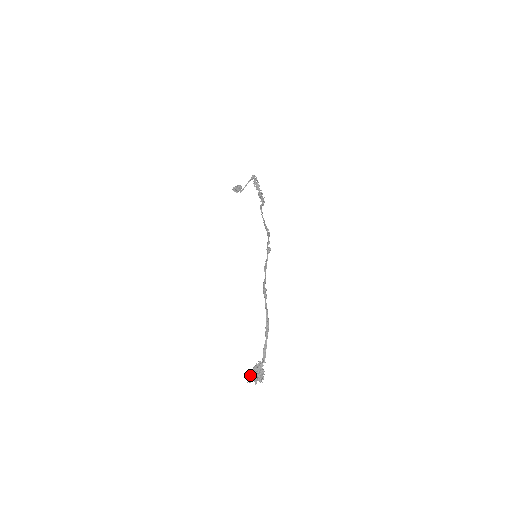
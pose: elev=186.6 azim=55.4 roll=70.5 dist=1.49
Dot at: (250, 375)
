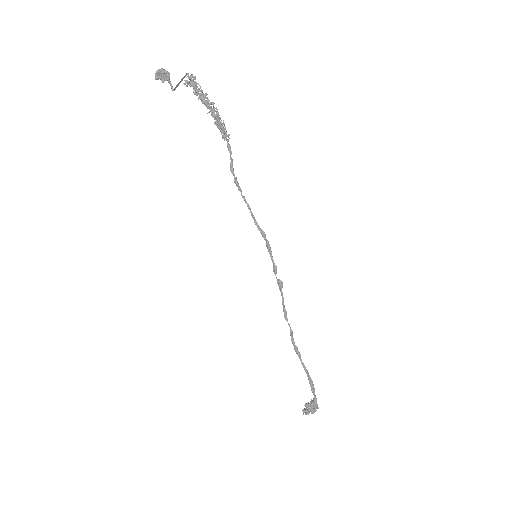
Dot at: (305, 413)
